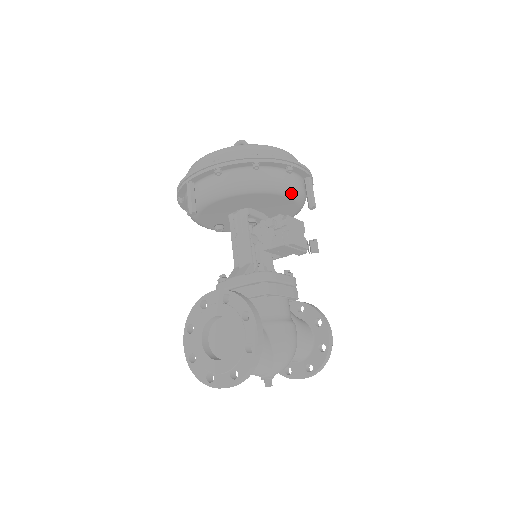
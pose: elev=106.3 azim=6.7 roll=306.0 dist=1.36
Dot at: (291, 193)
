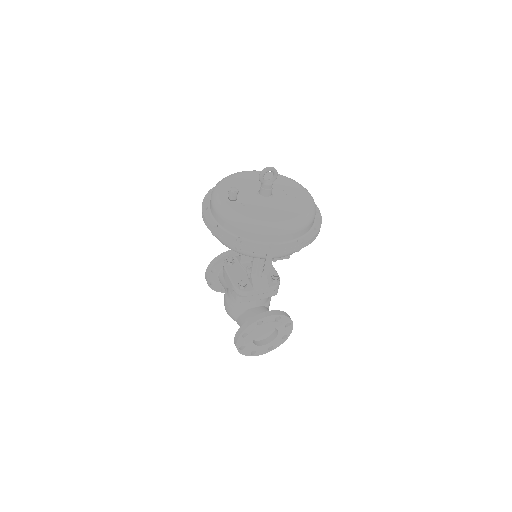
Dot at: occluded
